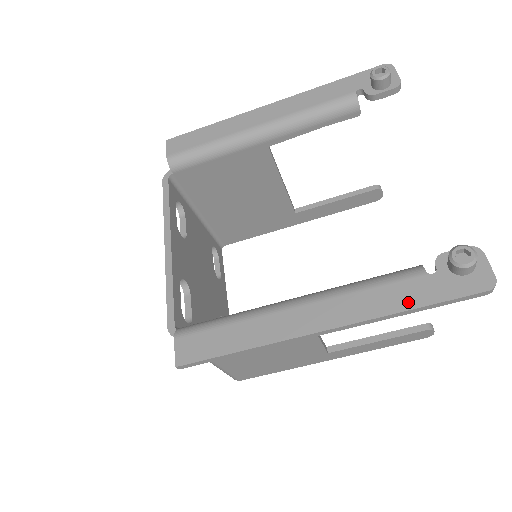
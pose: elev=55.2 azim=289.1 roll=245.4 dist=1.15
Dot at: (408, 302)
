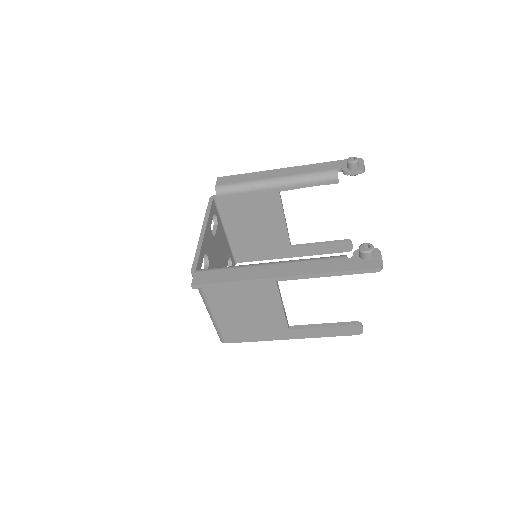
Dot at: (332, 269)
